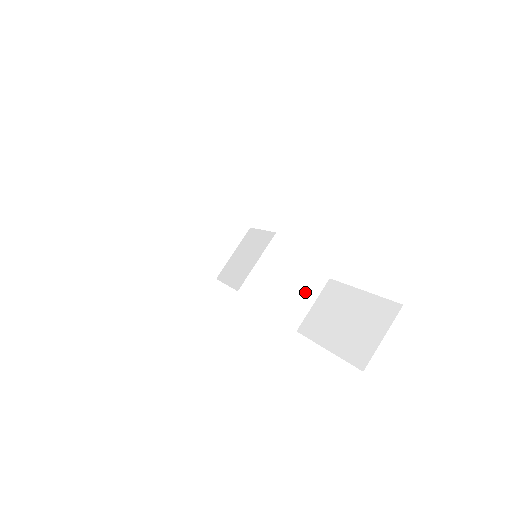
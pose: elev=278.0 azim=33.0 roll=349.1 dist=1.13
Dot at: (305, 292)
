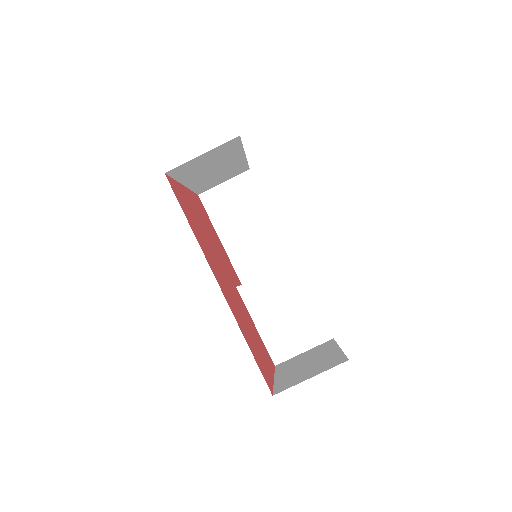
Dot at: (301, 333)
